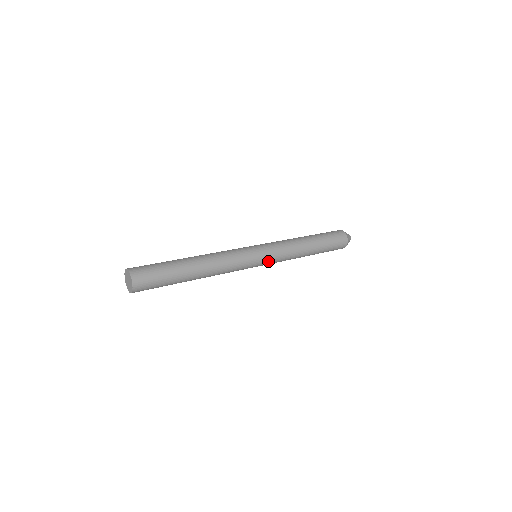
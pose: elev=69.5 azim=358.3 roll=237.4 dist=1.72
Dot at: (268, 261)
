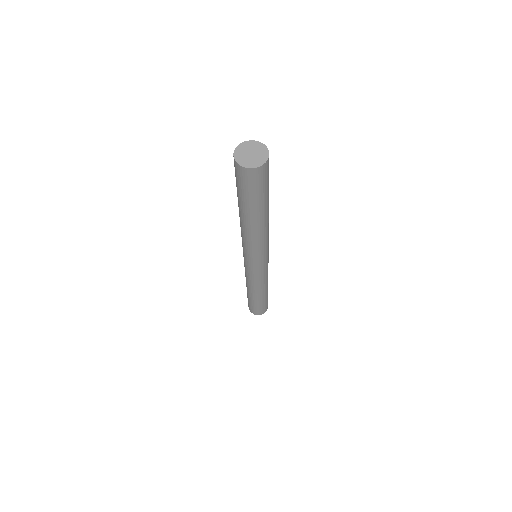
Dot at: occluded
